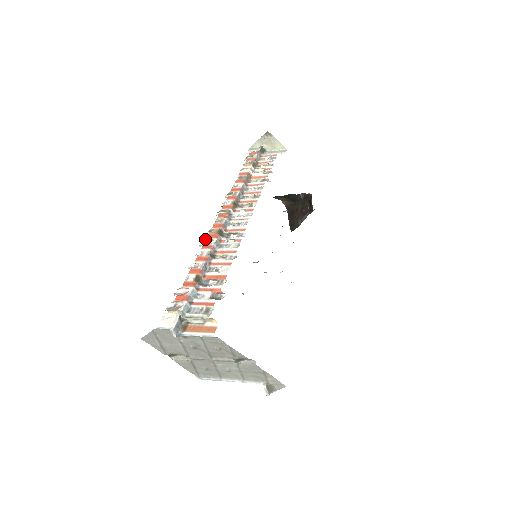
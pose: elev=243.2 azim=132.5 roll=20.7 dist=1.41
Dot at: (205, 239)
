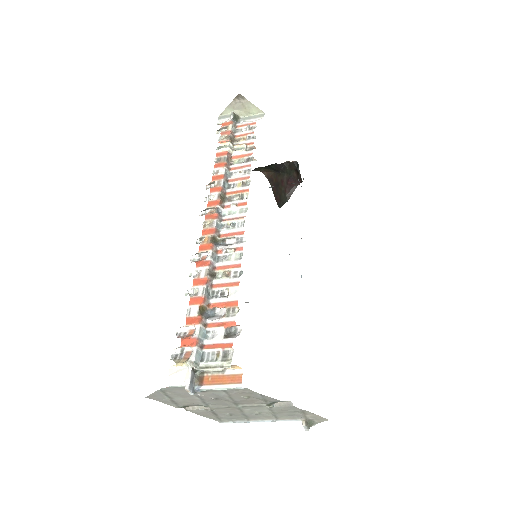
Dot at: occluded
